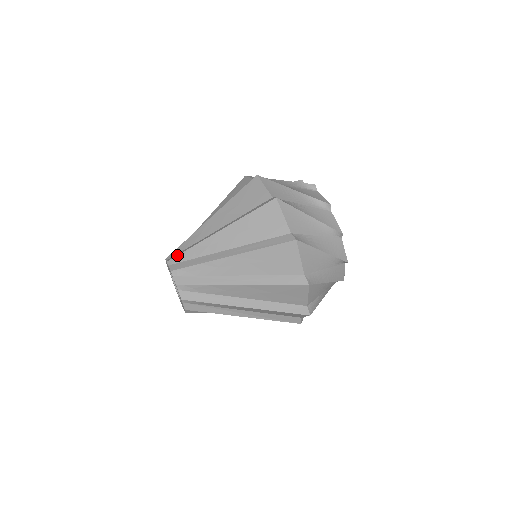
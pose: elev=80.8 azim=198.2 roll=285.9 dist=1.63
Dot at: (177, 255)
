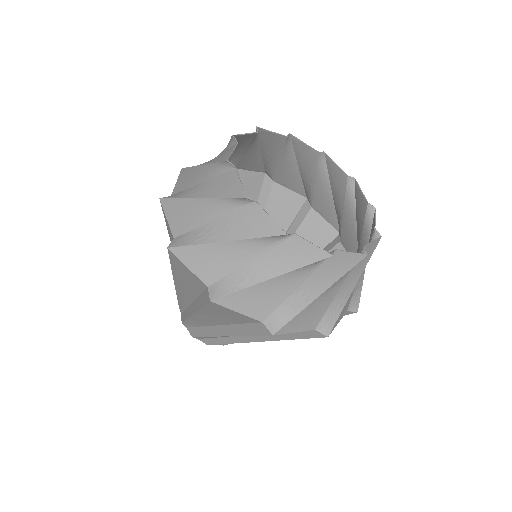
Dot at: (183, 322)
